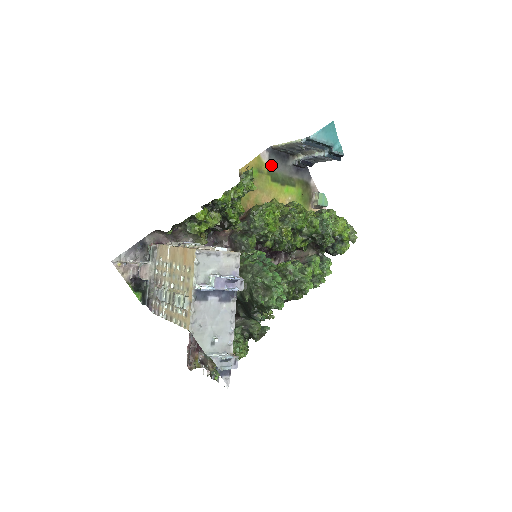
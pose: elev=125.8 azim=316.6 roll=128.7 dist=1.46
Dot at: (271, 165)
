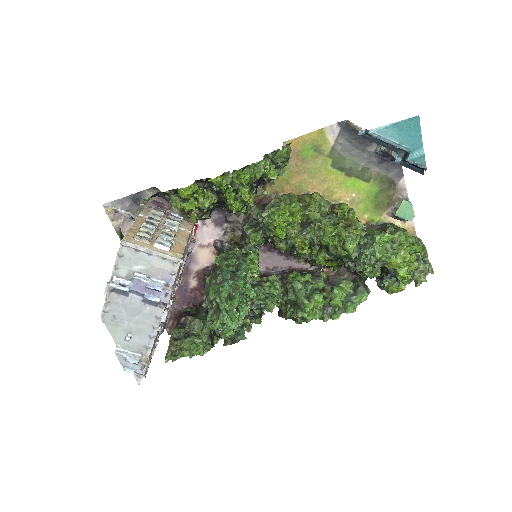
Dot at: (339, 145)
